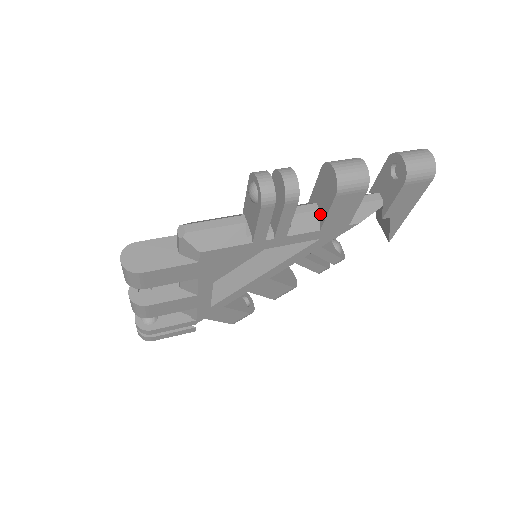
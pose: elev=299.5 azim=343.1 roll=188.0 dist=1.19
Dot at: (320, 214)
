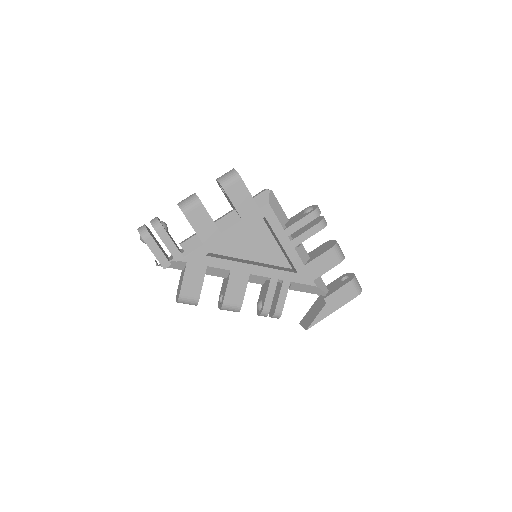
Dot at: (310, 259)
